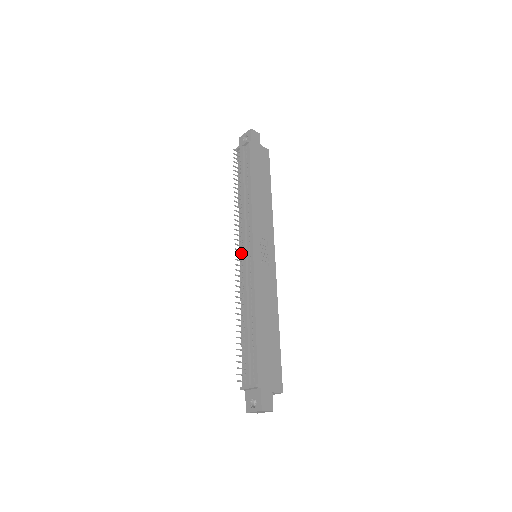
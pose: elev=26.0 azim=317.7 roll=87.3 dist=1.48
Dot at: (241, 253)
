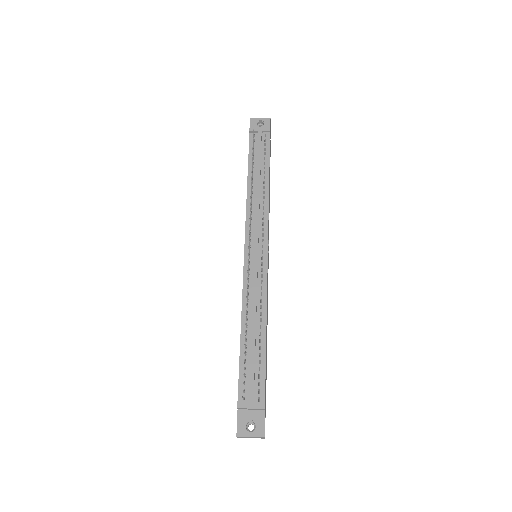
Dot at: occluded
